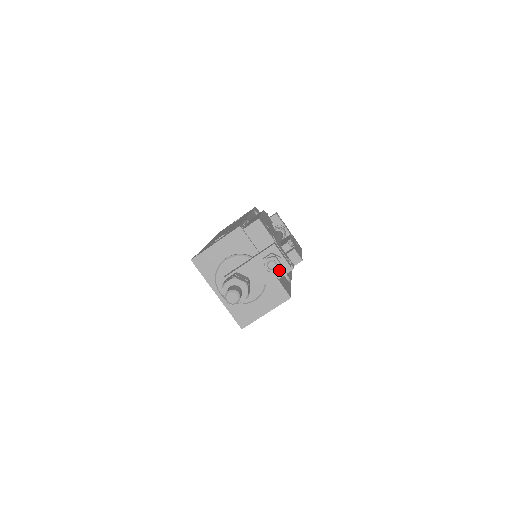
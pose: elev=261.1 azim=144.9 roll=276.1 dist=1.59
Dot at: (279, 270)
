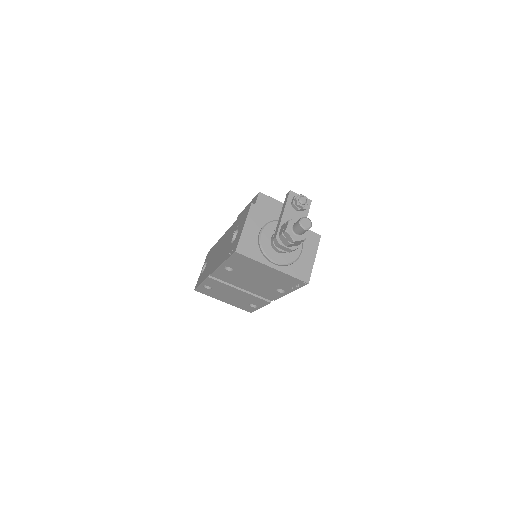
Dot at: (306, 207)
